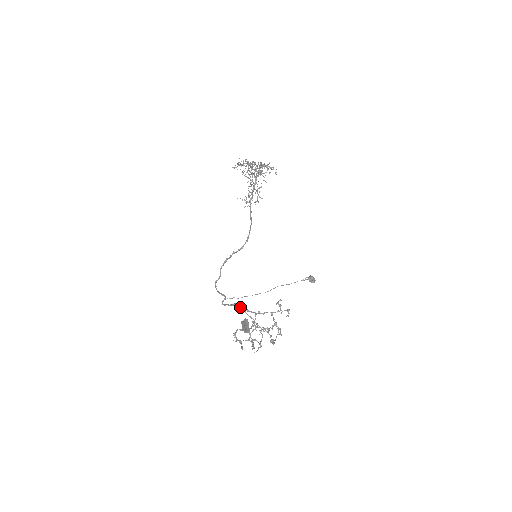
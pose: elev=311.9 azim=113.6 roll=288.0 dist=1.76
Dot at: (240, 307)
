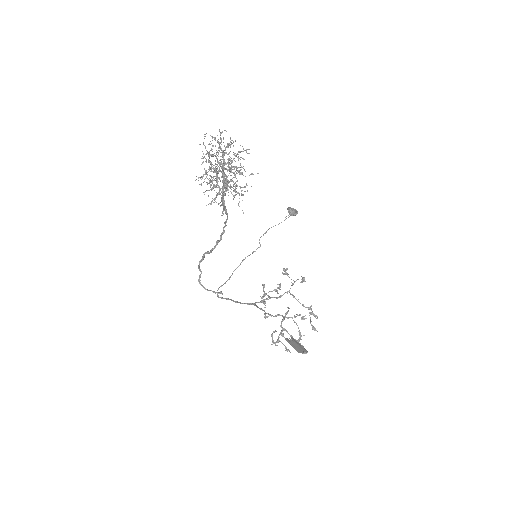
Dot at: occluded
